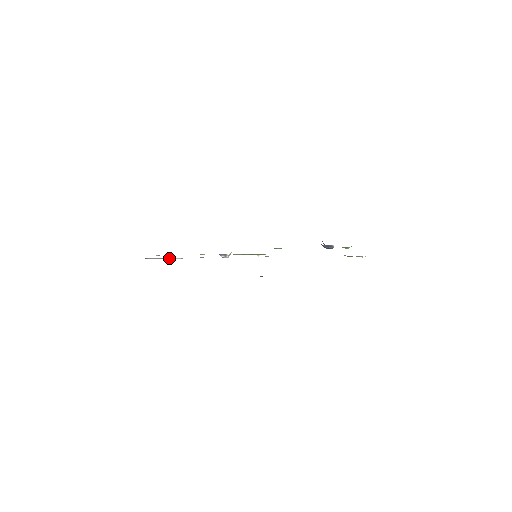
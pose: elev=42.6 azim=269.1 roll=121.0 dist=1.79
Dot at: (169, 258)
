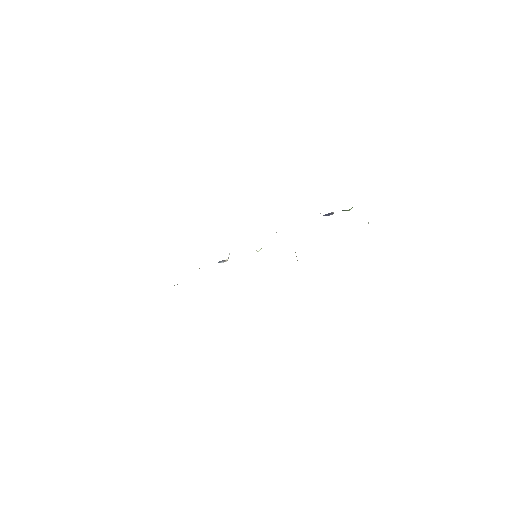
Dot at: occluded
